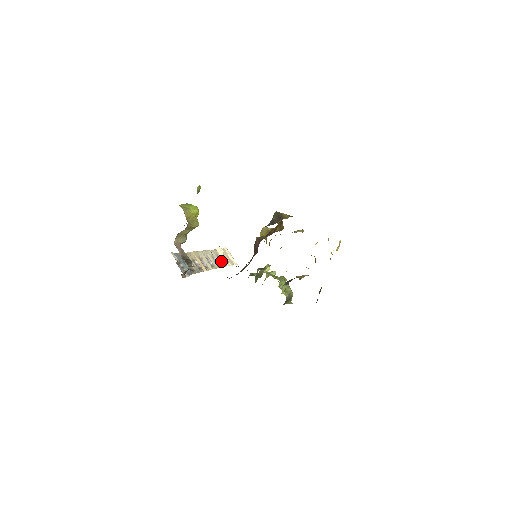
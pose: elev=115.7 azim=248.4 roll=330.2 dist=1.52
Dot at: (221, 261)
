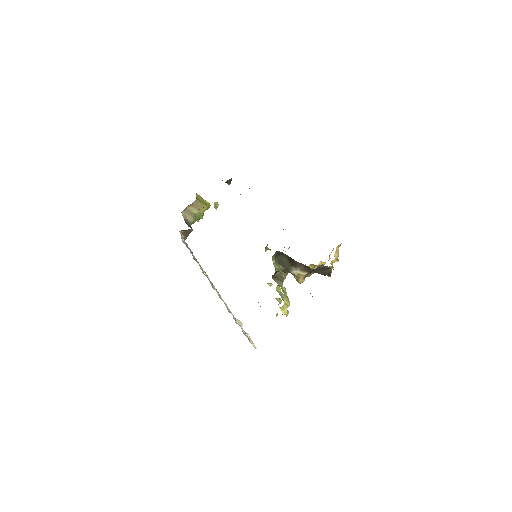
Dot at: (237, 323)
